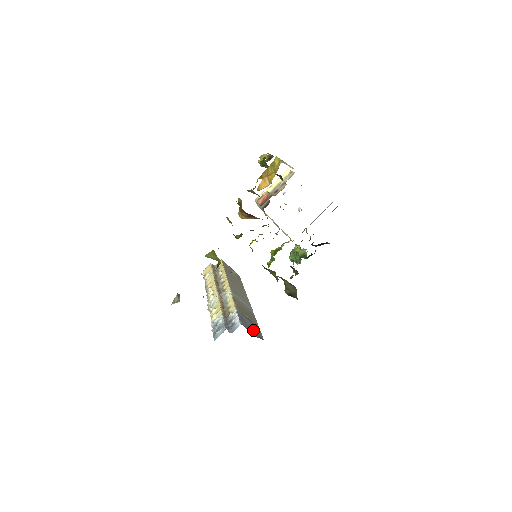
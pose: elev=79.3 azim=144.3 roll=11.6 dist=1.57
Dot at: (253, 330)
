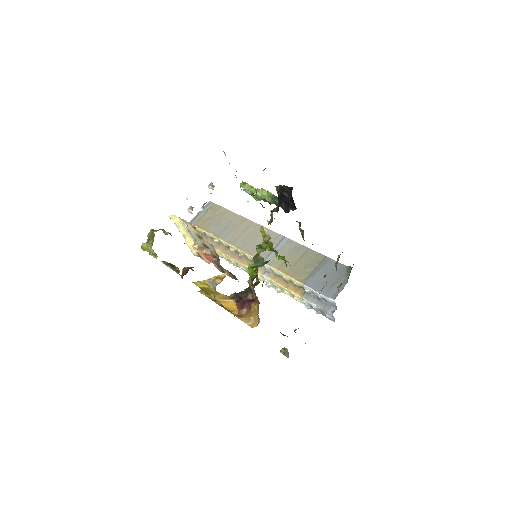
Dot at: (333, 276)
